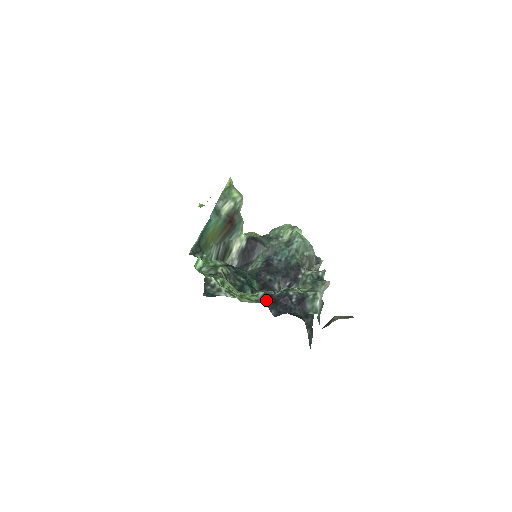
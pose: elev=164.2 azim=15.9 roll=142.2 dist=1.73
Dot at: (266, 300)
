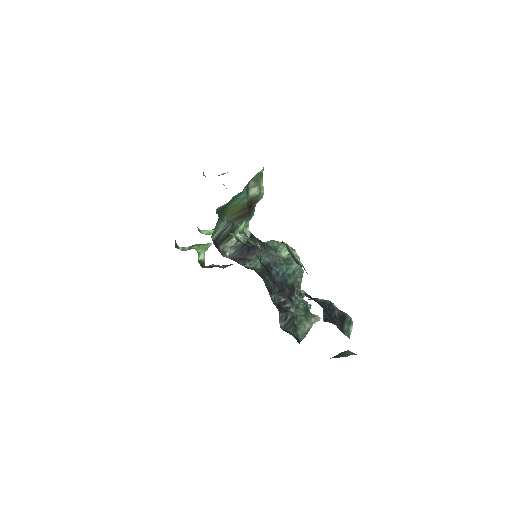
Dot at: occluded
